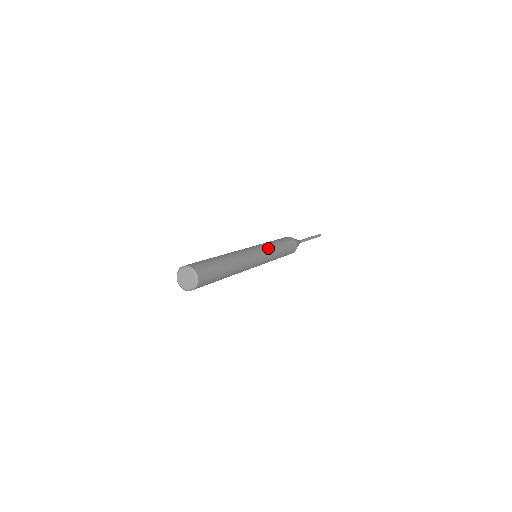
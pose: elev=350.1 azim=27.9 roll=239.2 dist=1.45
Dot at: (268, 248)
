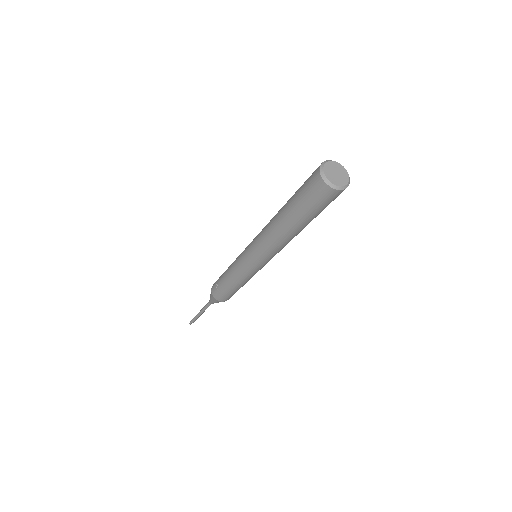
Dot at: occluded
